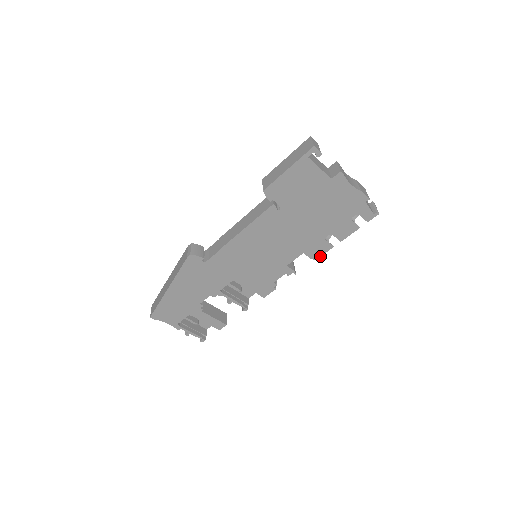
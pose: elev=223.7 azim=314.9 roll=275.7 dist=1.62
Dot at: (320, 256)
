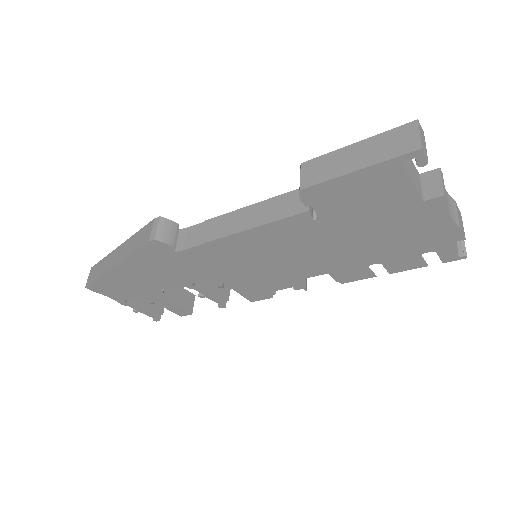
Dot at: (351, 281)
